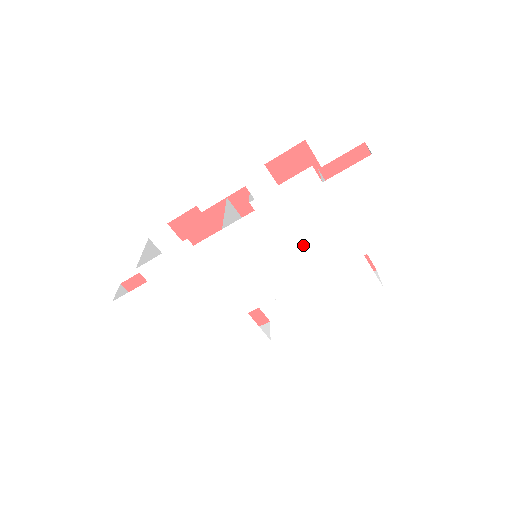
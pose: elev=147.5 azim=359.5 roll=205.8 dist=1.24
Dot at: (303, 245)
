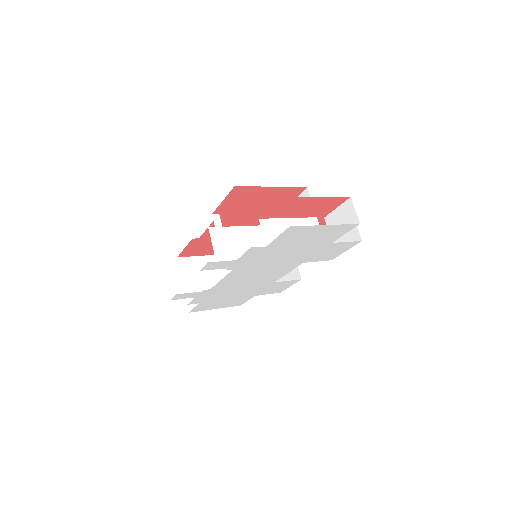
Dot at: (282, 260)
